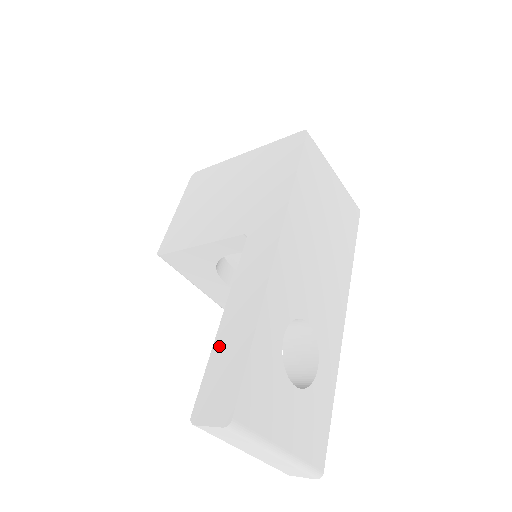
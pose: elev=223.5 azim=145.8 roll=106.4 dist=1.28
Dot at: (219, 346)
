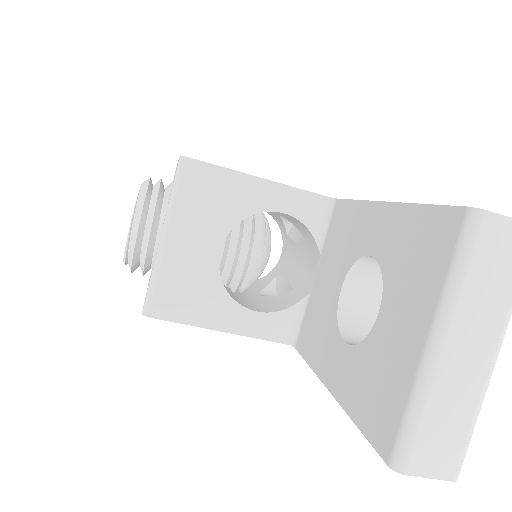
Dot at: occluded
